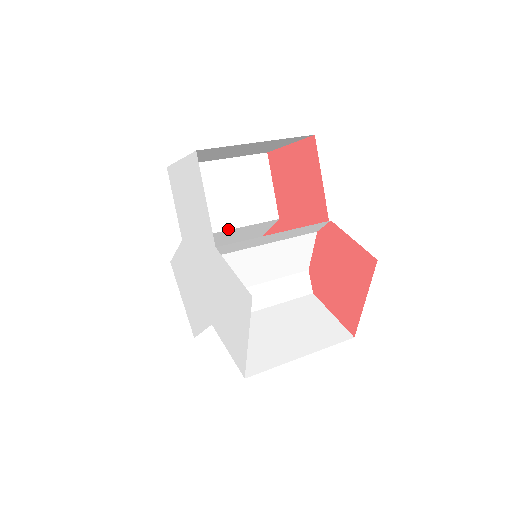
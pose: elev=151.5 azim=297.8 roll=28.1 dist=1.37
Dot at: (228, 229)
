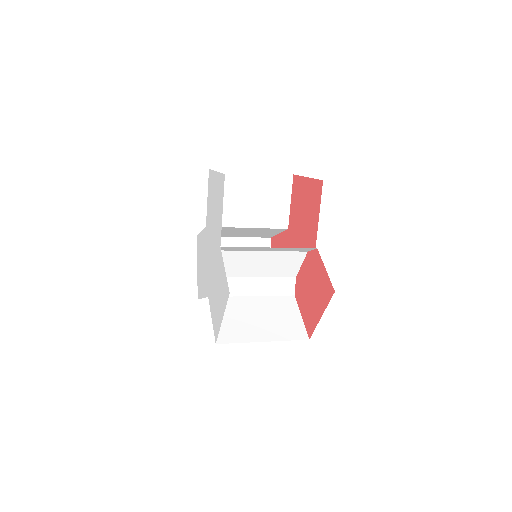
Dot at: (244, 227)
